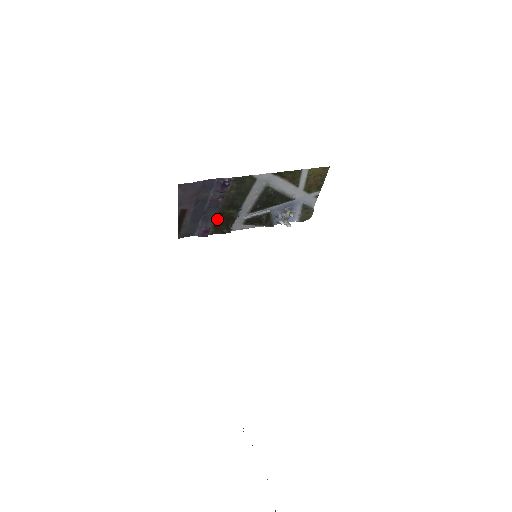
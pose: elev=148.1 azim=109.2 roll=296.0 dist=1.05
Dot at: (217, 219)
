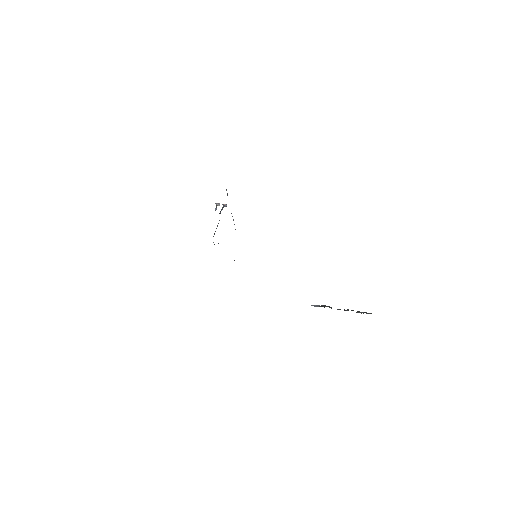
Dot at: occluded
